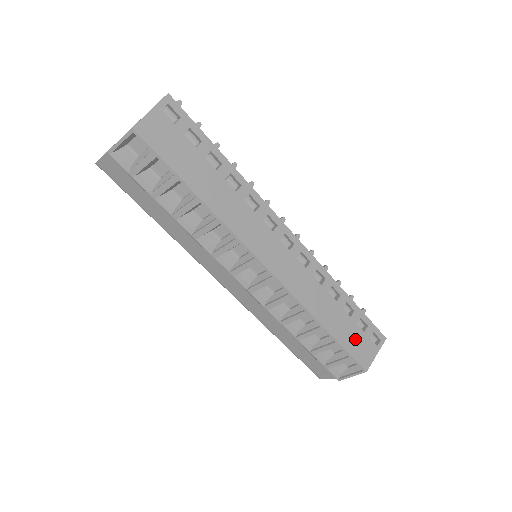
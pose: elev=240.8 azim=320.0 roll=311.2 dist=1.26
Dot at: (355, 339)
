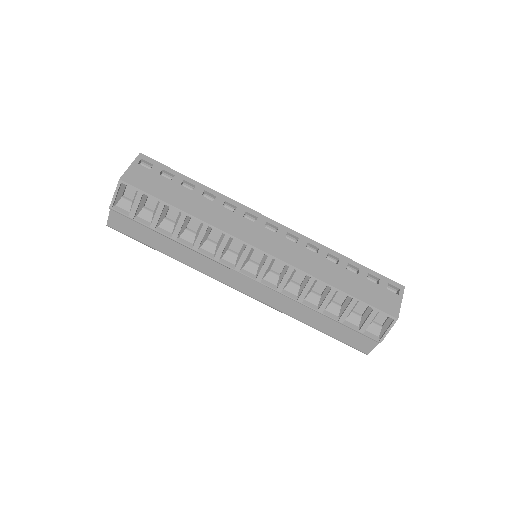
Dot at: (372, 292)
